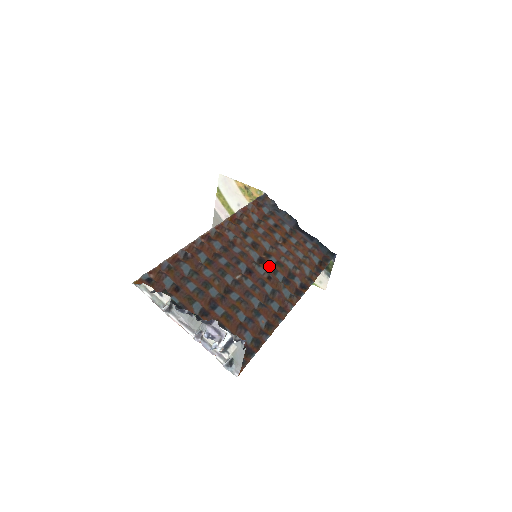
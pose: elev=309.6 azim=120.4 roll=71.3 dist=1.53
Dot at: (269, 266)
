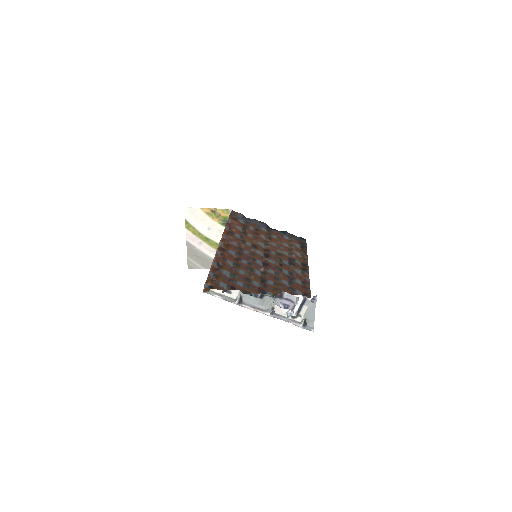
Dot at: (274, 257)
